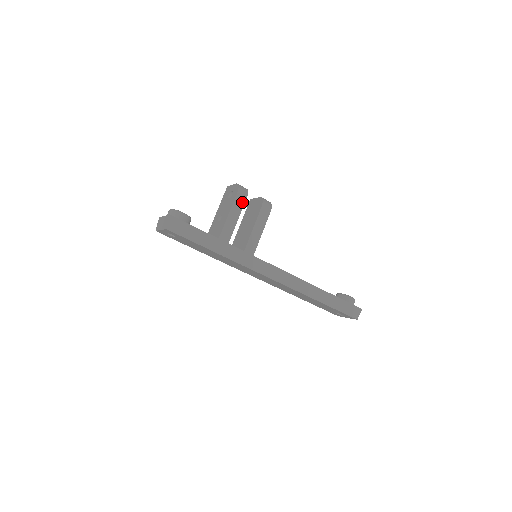
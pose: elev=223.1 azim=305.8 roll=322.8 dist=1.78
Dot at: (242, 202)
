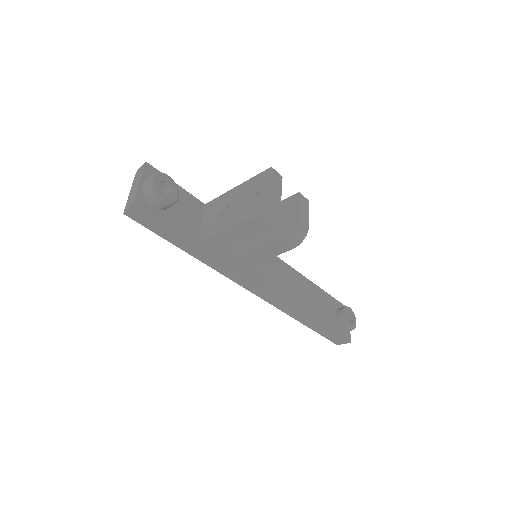
Dot at: (254, 227)
